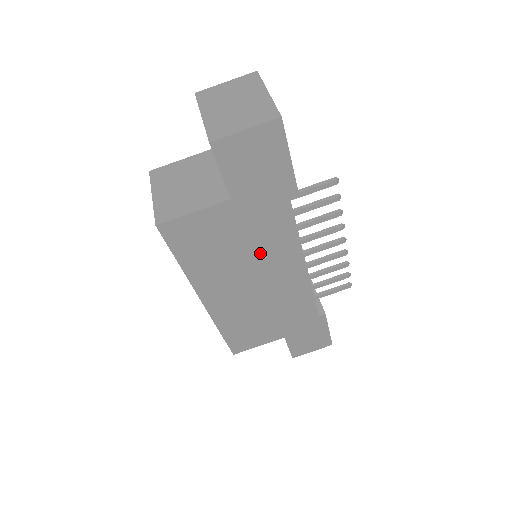
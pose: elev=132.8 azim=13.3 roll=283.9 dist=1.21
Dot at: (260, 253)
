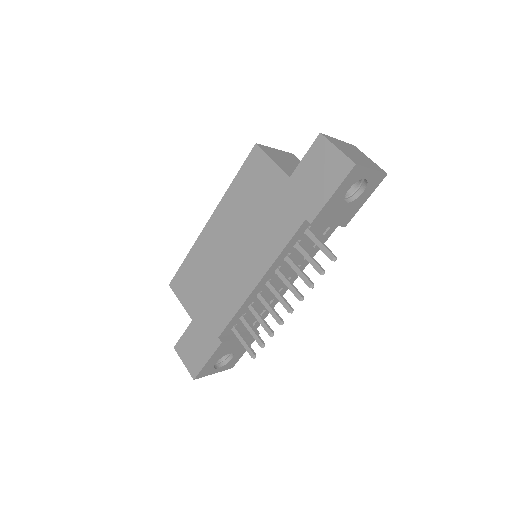
Dot at: (258, 233)
